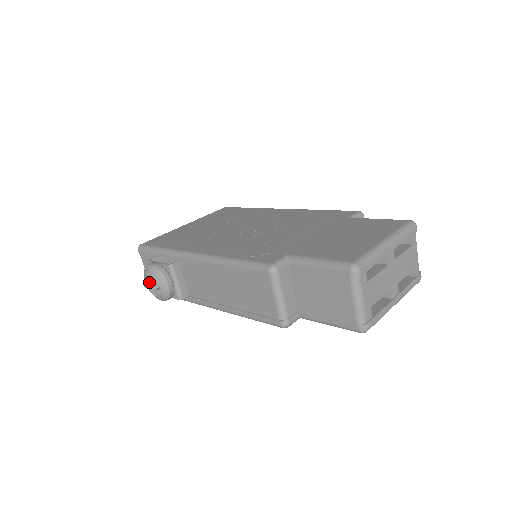
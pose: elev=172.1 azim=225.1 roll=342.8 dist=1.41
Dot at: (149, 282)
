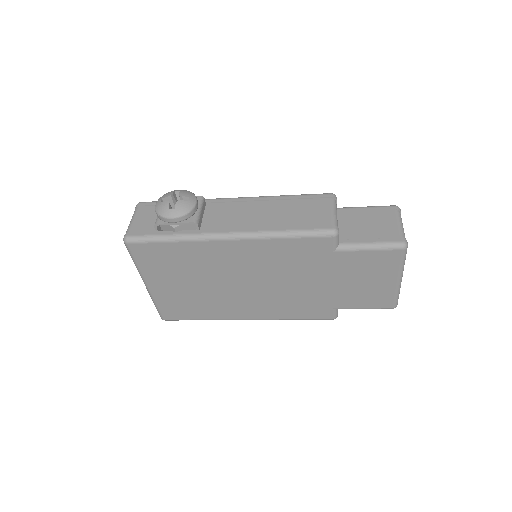
Dot at: occluded
